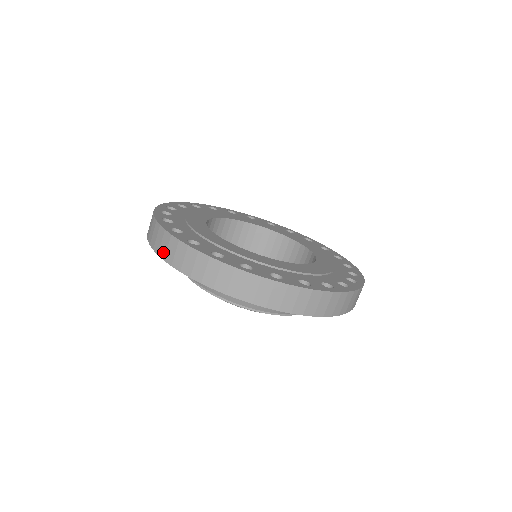
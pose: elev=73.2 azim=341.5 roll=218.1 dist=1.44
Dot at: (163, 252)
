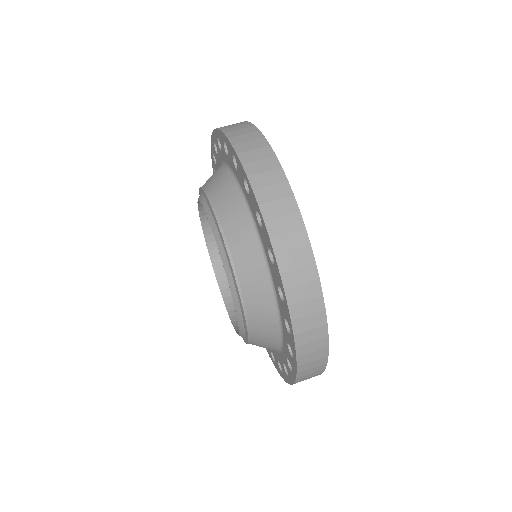
Dot at: occluded
